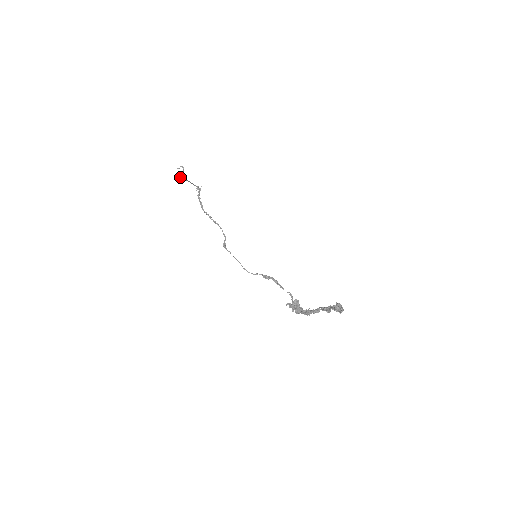
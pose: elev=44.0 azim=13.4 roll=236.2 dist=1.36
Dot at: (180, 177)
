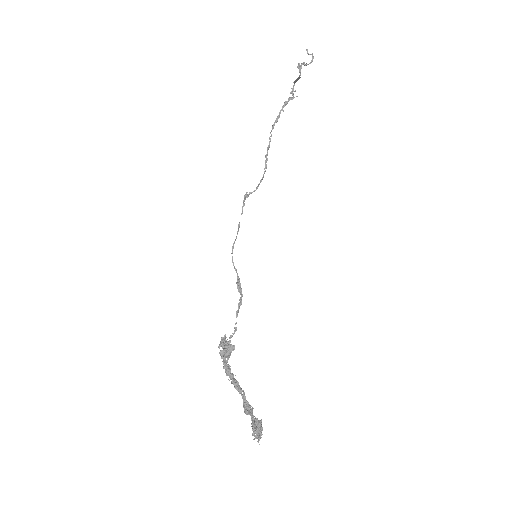
Dot at: (300, 68)
